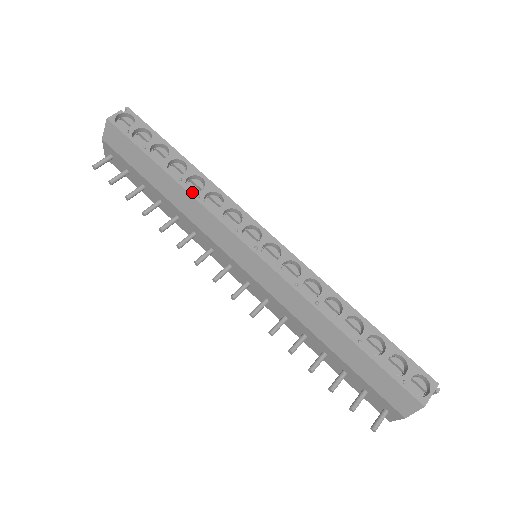
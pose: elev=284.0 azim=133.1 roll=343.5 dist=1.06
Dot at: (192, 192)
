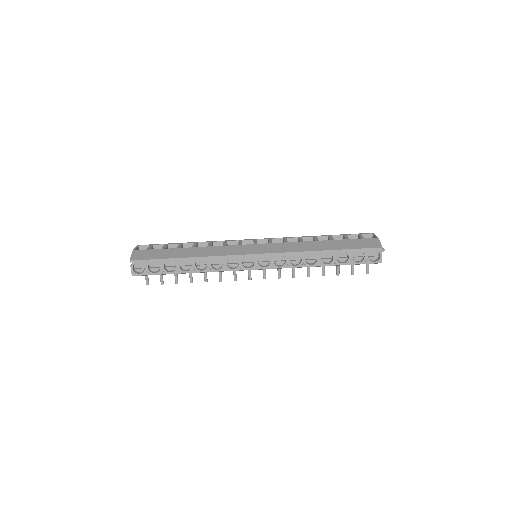
Dot at: (205, 271)
